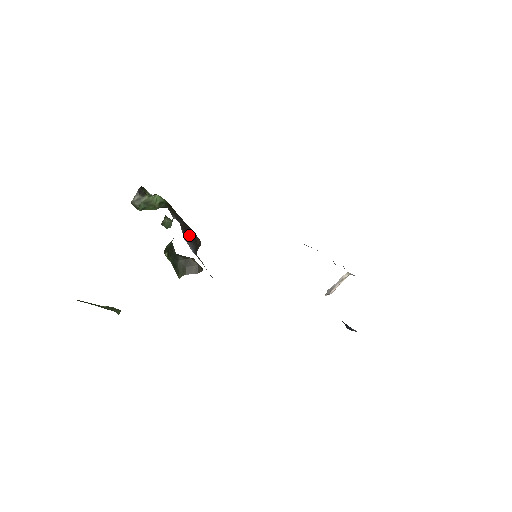
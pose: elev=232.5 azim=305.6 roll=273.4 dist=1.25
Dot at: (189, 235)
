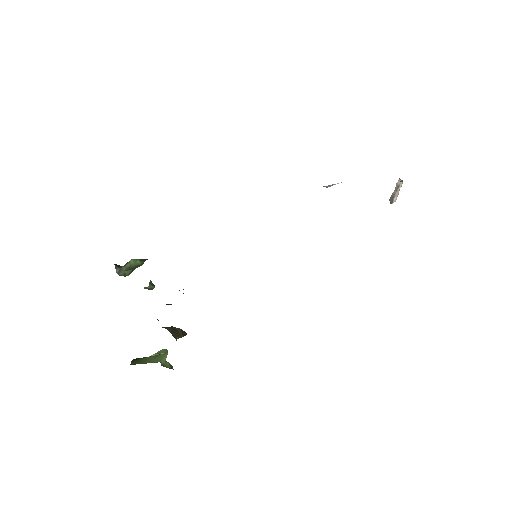
Dot at: occluded
